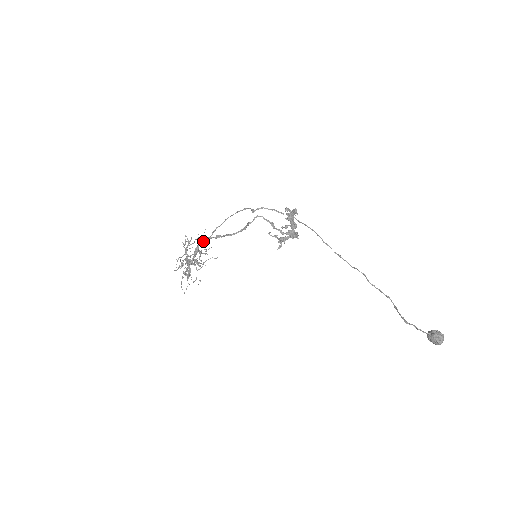
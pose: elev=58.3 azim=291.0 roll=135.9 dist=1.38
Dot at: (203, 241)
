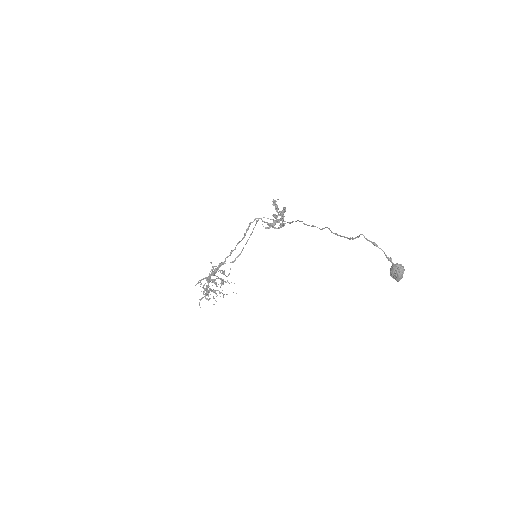
Dot at: (222, 263)
